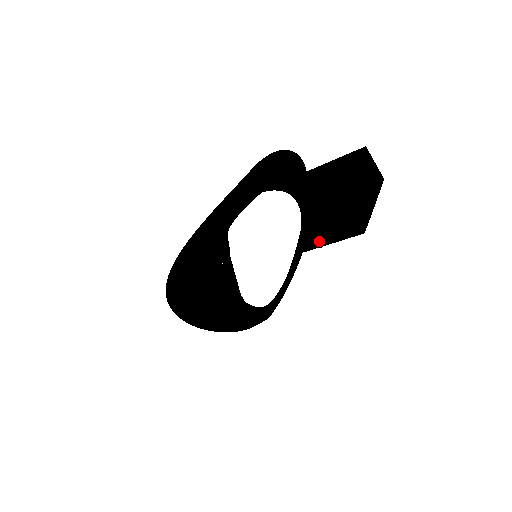
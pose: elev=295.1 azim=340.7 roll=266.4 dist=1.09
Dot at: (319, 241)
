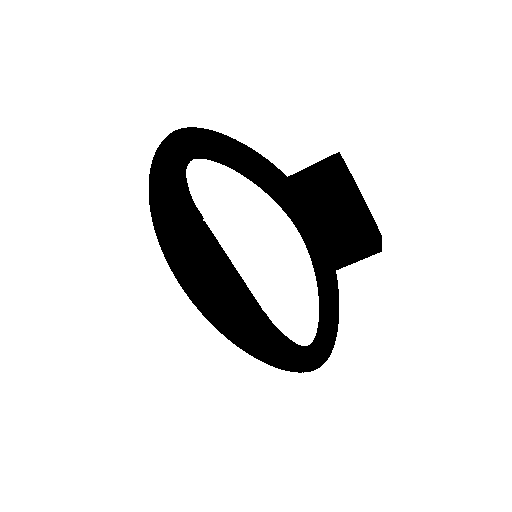
Dot at: (333, 258)
